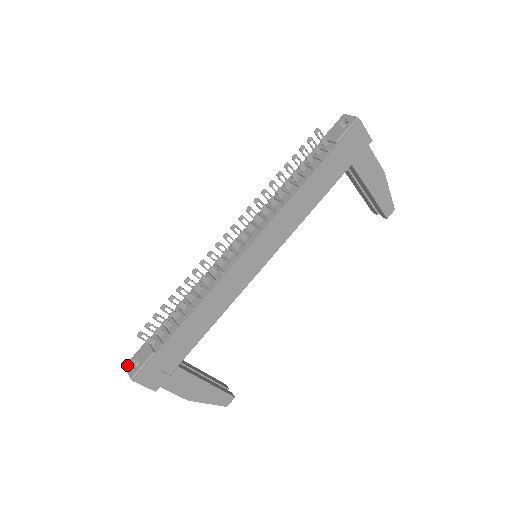
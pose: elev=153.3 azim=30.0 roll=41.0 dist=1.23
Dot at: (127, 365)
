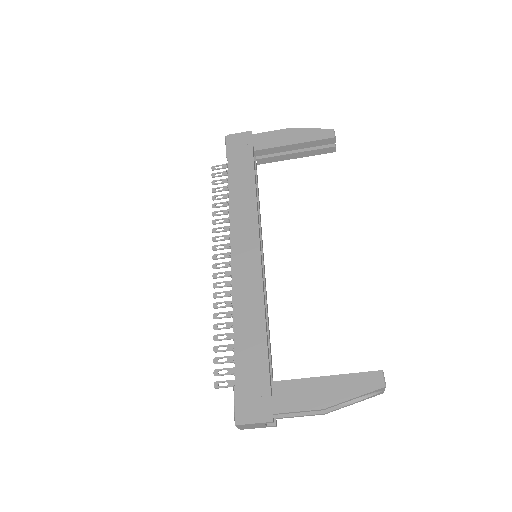
Dot at: occluded
